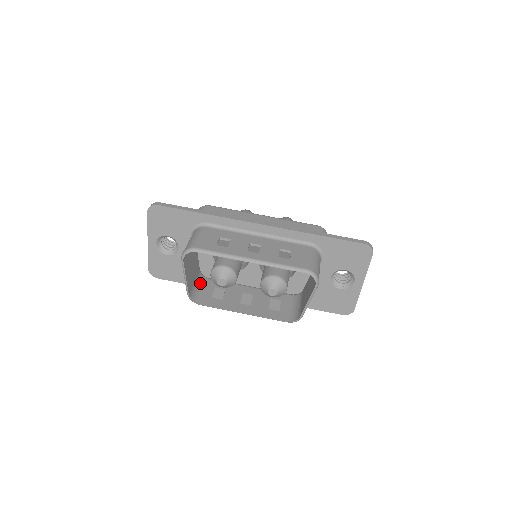
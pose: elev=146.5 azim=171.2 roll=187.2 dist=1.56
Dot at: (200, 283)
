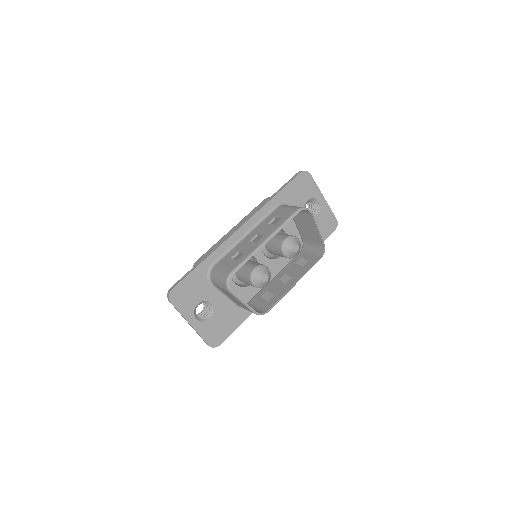
Dot at: occluded
